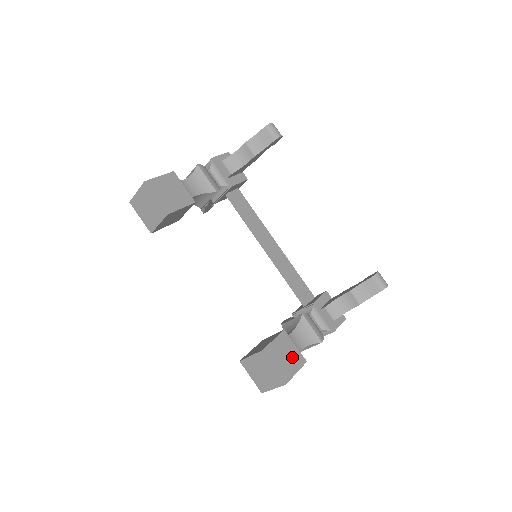
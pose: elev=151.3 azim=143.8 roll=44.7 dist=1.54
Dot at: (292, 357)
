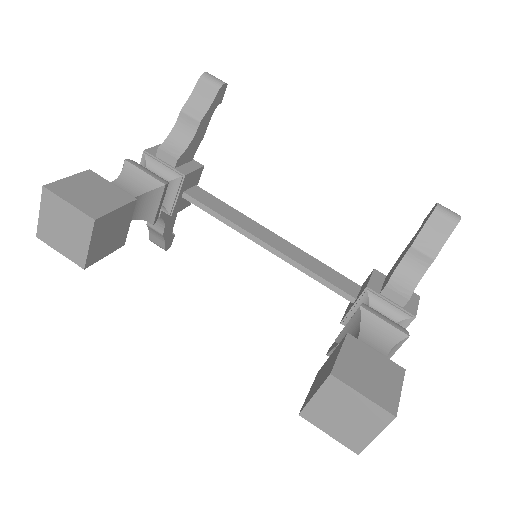
Dot at: (381, 370)
